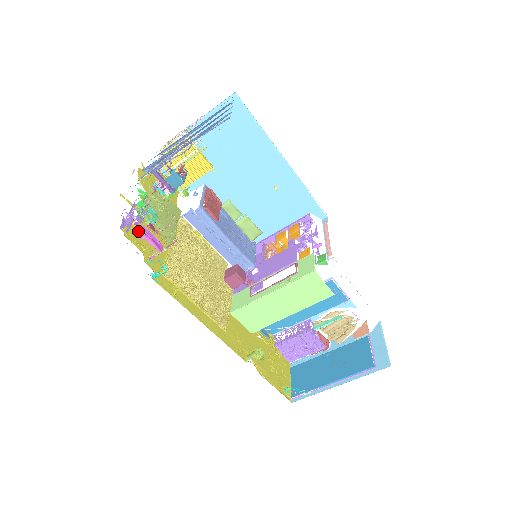
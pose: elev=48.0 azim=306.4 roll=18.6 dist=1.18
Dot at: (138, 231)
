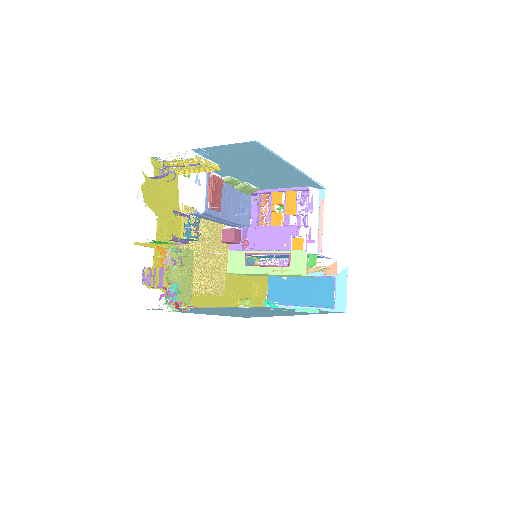
Dot at: occluded
